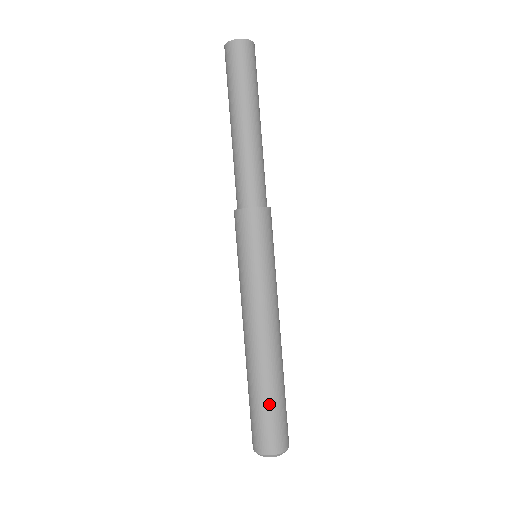
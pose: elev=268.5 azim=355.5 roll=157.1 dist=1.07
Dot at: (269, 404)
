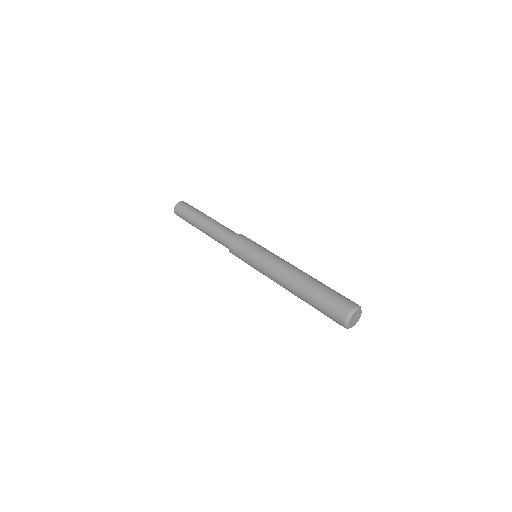
Dot at: (319, 297)
